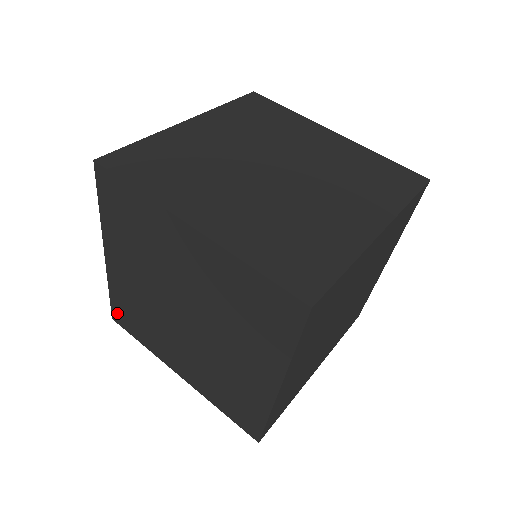
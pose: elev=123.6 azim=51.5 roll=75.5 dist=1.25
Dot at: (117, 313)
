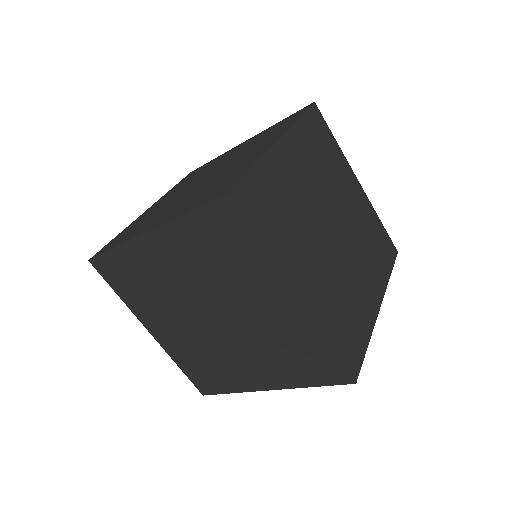
Dot at: (105, 263)
